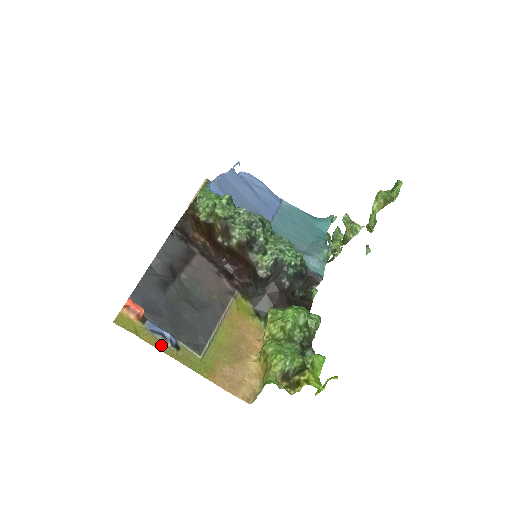
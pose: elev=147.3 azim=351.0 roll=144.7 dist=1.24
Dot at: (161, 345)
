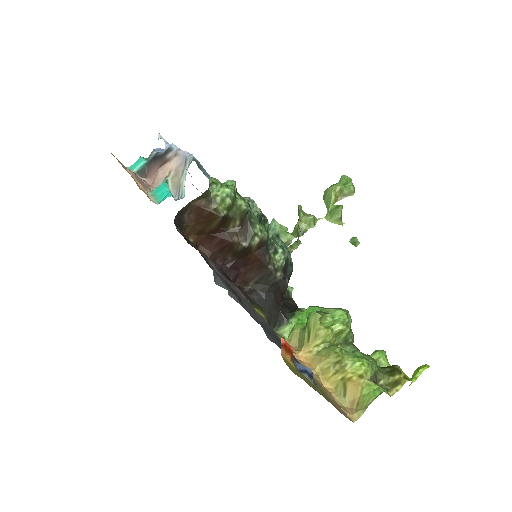
Dot at: (313, 386)
